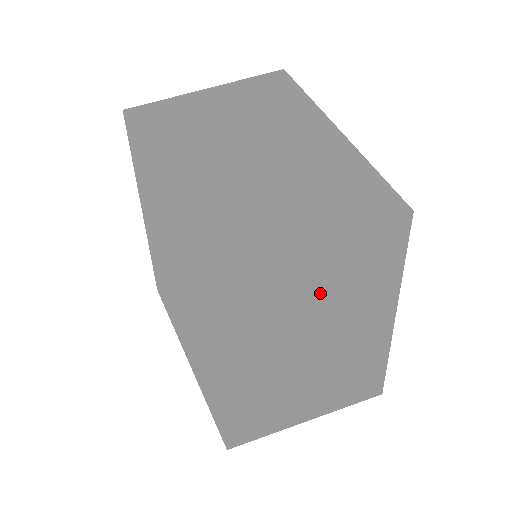
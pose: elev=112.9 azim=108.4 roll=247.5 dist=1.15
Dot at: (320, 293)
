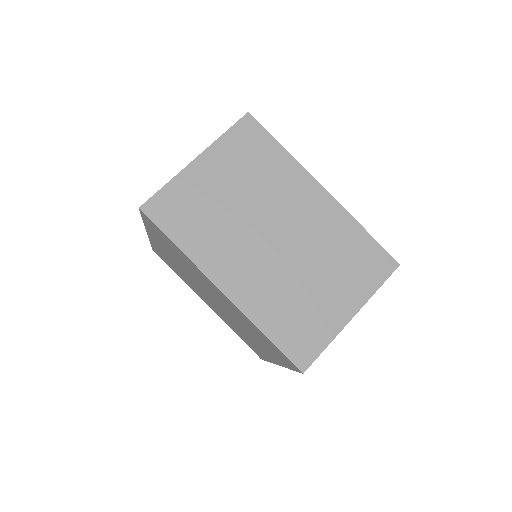
Dot at: (241, 180)
